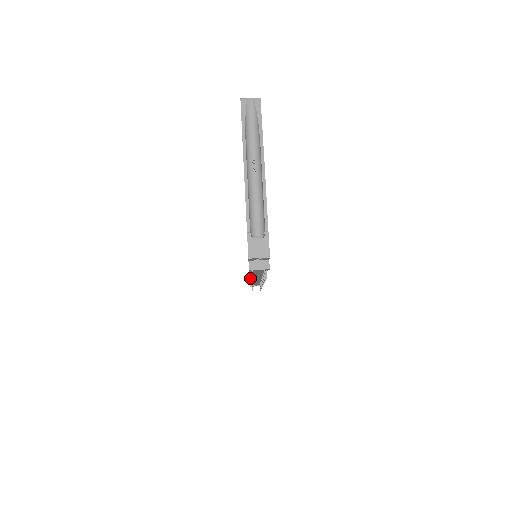
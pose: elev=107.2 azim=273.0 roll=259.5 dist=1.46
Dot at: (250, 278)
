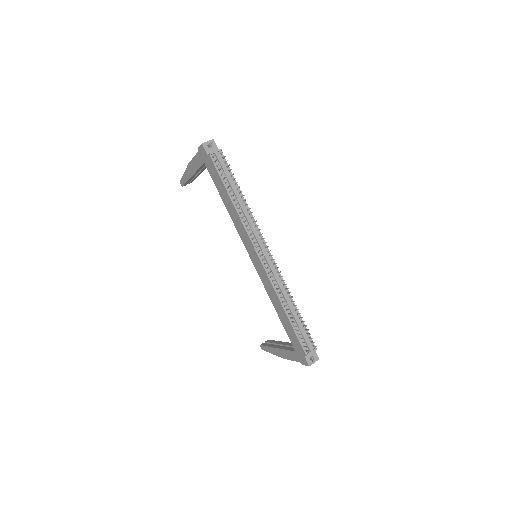
Dot at: (258, 254)
